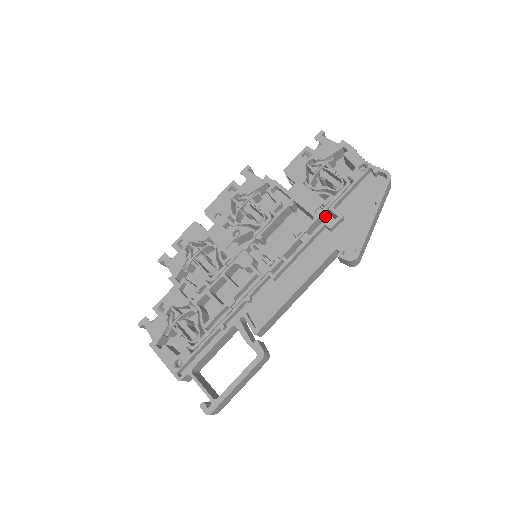
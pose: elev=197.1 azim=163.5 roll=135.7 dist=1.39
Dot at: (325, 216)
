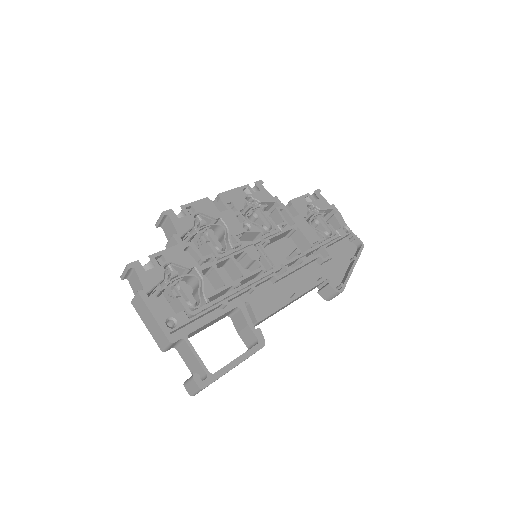
Dot at: (312, 252)
